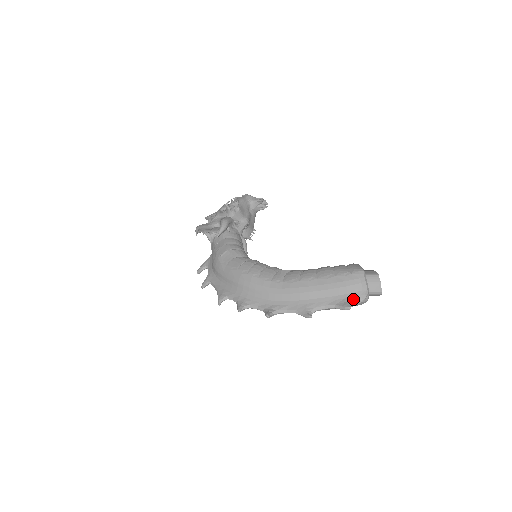
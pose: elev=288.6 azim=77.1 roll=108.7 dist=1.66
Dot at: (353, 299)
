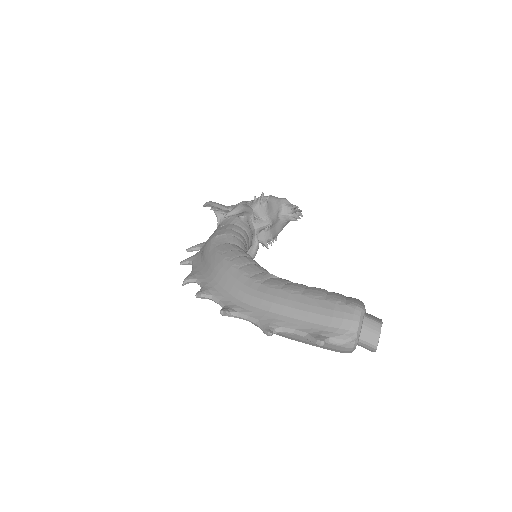
Dot at: (333, 335)
